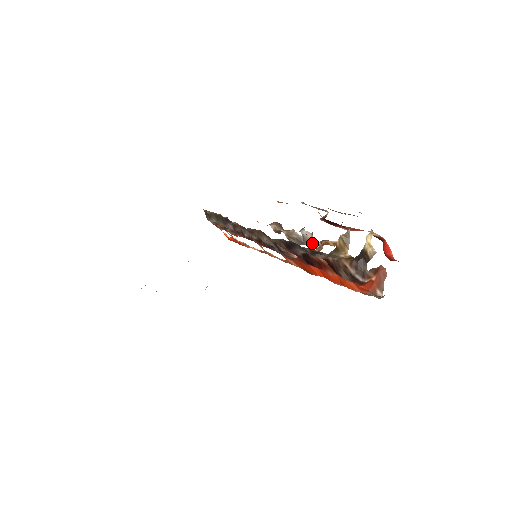
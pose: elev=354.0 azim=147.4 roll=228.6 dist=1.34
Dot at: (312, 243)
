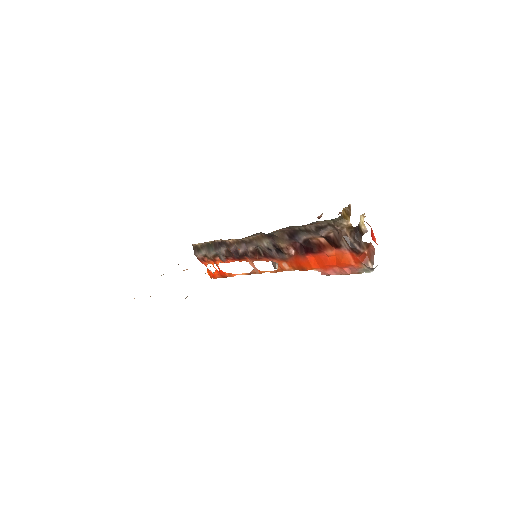
Dot at: occluded
